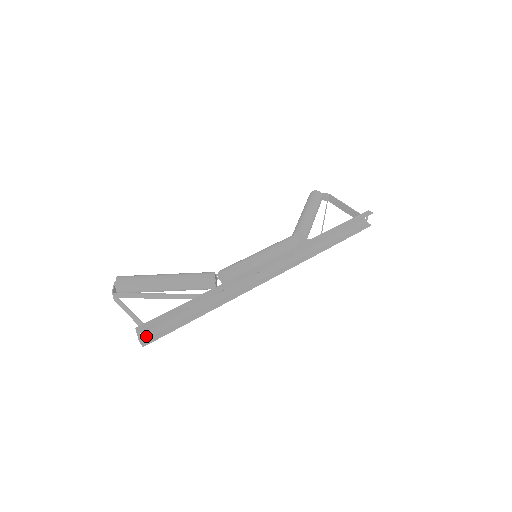
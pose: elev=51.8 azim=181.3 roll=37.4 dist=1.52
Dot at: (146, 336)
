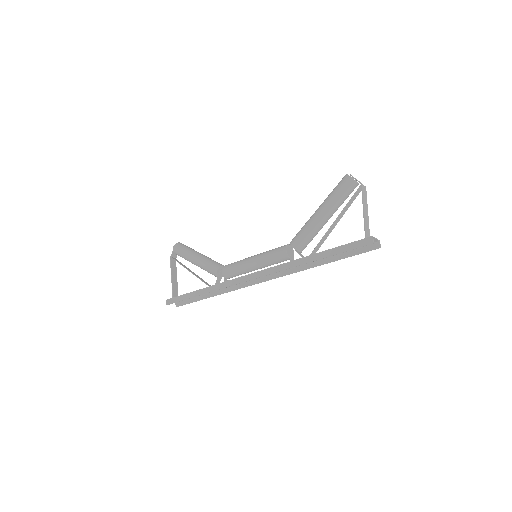
Dot at: occluded
